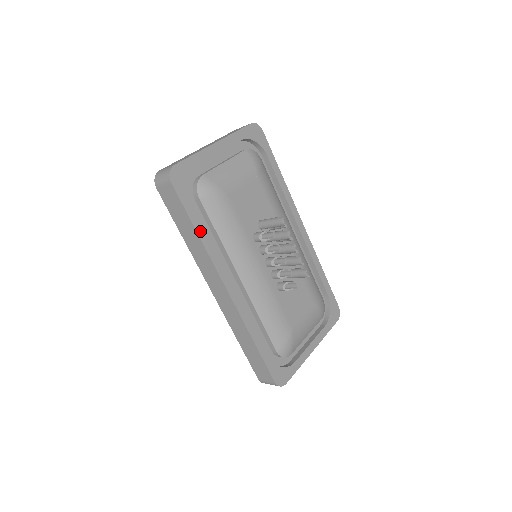
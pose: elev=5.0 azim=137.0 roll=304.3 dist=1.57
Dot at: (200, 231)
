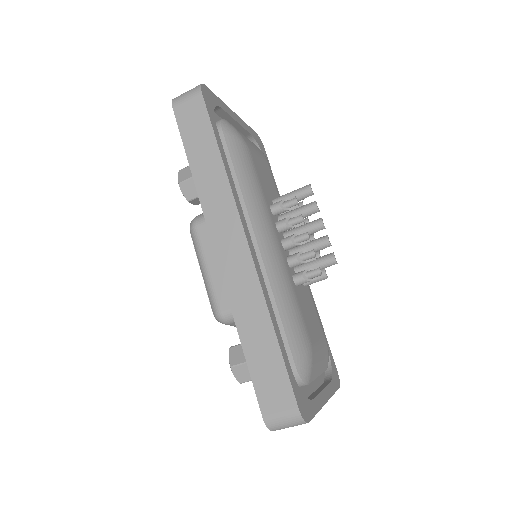
Dot at: (223, 157)
